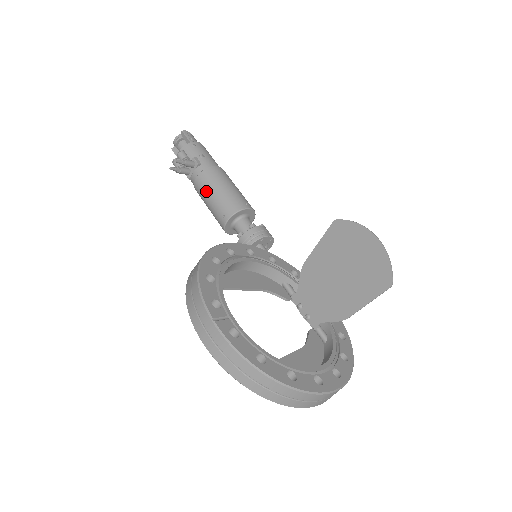
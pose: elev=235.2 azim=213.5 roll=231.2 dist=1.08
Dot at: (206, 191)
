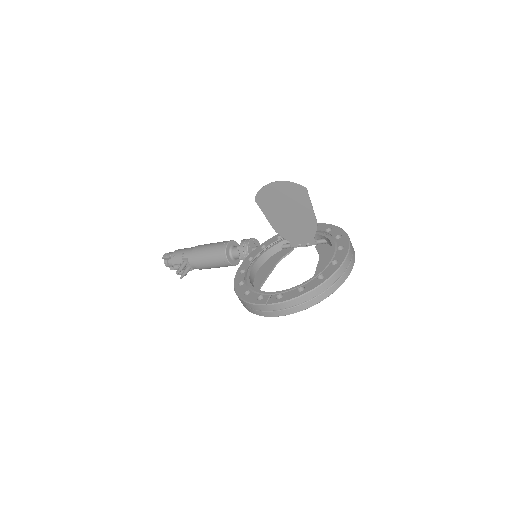
Dot at: (205, 264)
